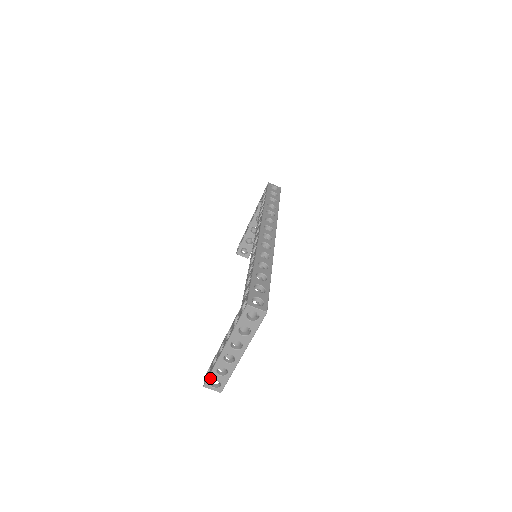
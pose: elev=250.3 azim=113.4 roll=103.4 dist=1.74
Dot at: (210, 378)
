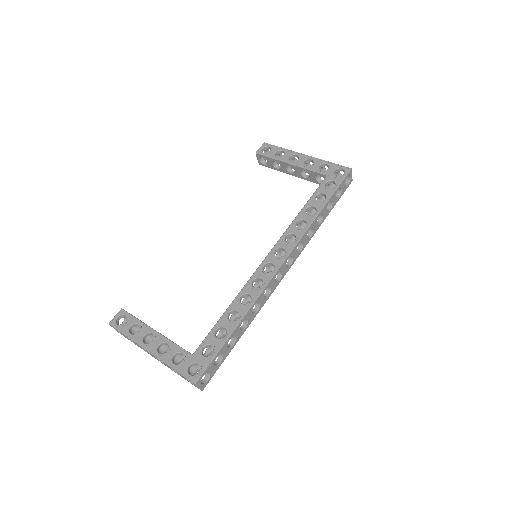
Dot at: (119, 331)
